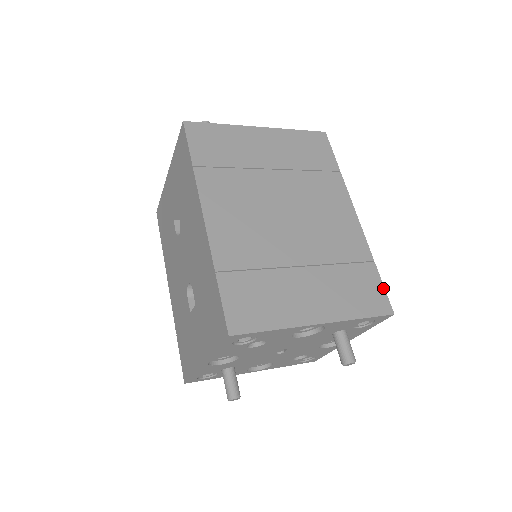
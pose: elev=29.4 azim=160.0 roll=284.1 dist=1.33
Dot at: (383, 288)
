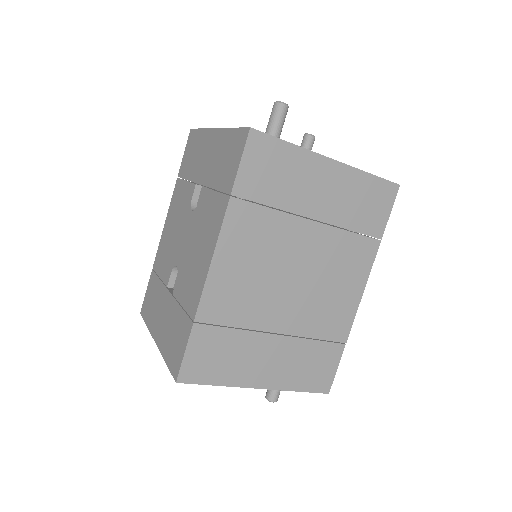
Dot at: (336, 370)
